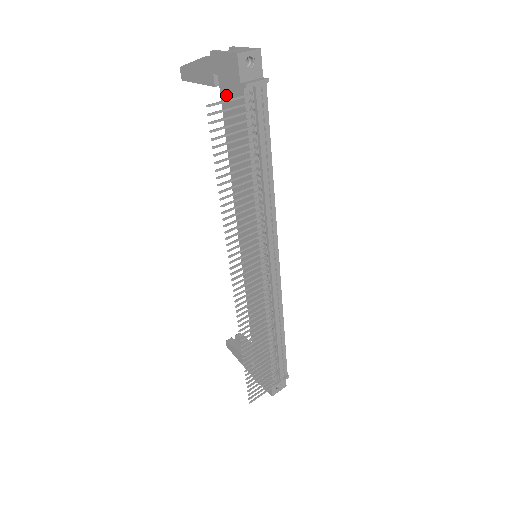
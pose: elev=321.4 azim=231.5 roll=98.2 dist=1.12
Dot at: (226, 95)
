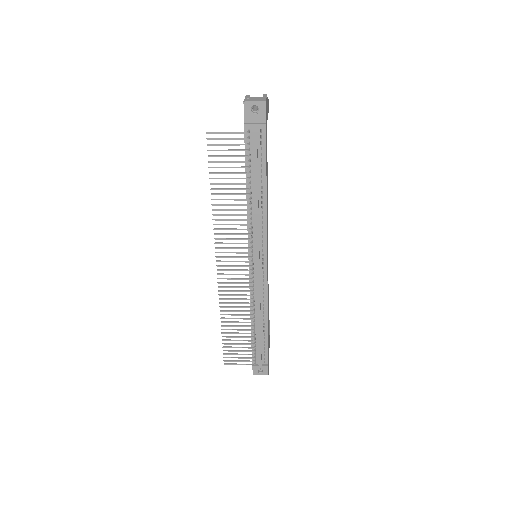
Dot at: occluded
